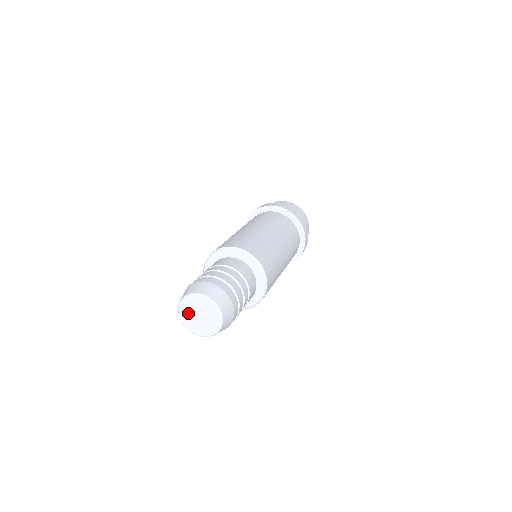
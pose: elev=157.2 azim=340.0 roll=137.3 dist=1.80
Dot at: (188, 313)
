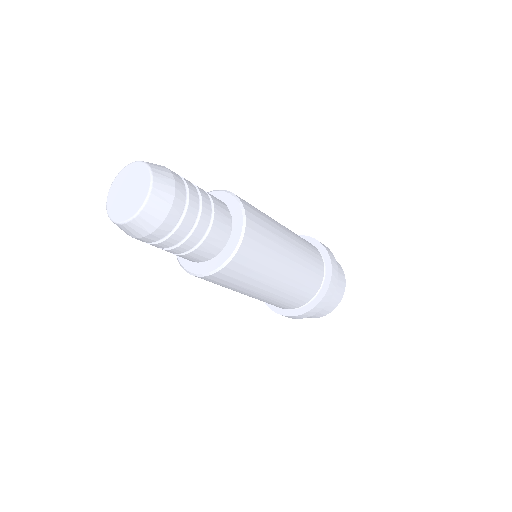
Dot at: (123, 181)
